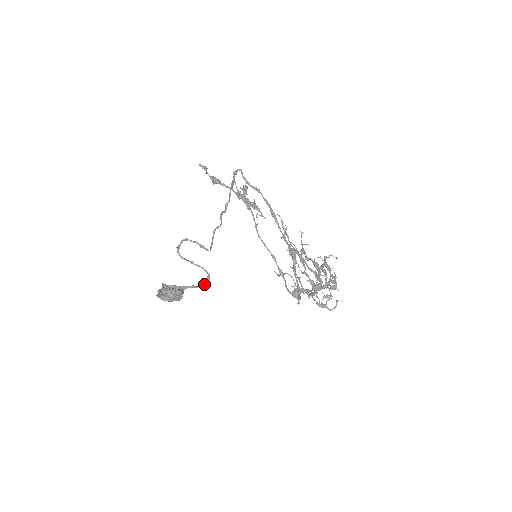
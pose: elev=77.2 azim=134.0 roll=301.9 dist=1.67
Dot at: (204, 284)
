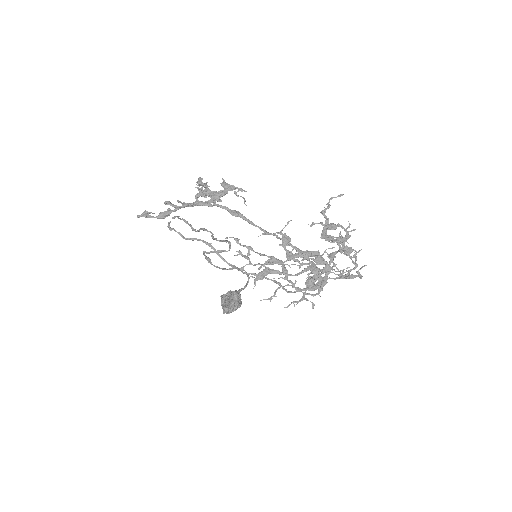
Dot at: (247, 283)
